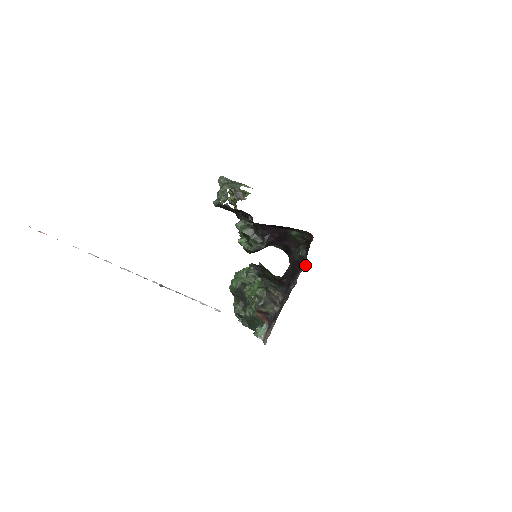
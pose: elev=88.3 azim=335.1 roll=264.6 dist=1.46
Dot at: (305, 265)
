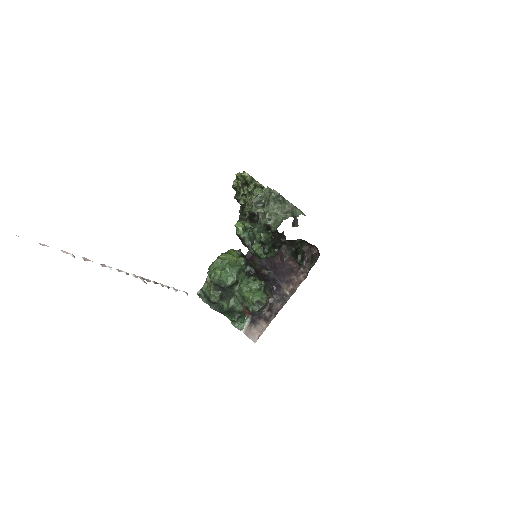
Dot at: (306, 276)
